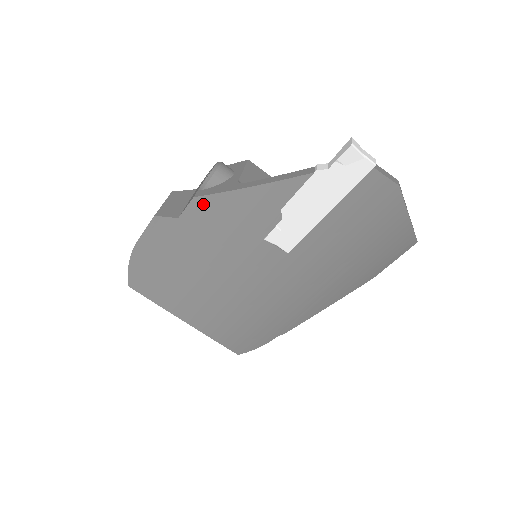
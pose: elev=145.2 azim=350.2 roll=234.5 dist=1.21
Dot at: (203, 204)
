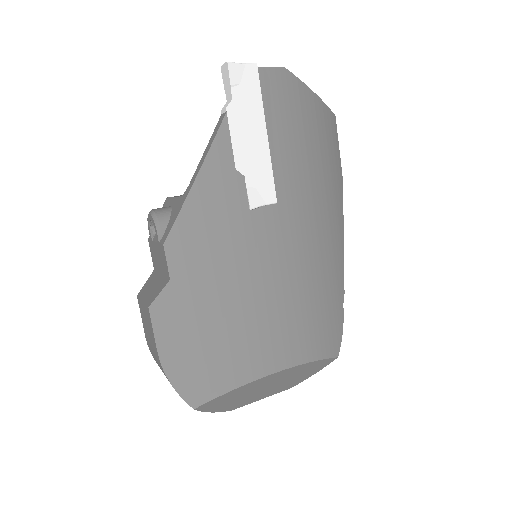
Dot at: (177, 239)
